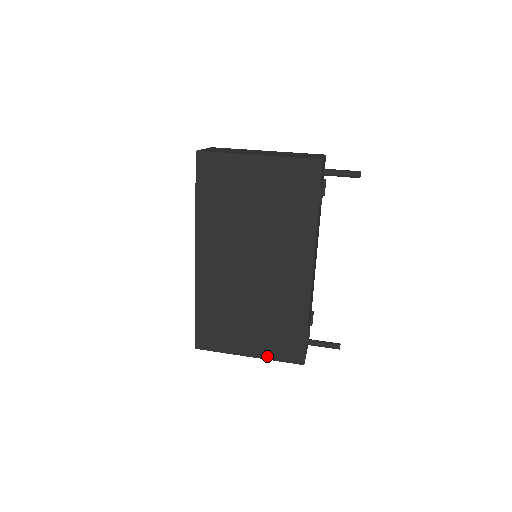
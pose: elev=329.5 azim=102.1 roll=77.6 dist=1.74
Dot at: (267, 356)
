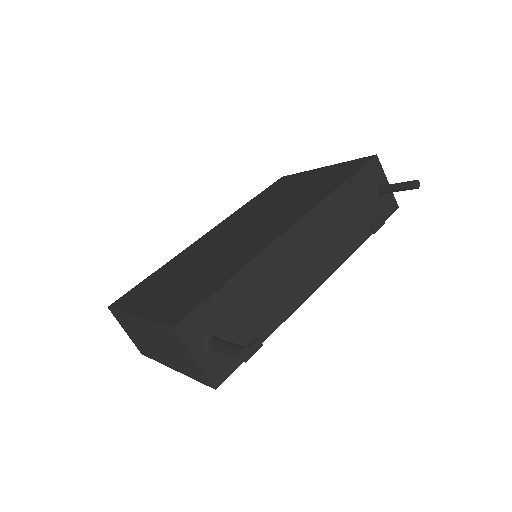
Dot at: (151, 314)
